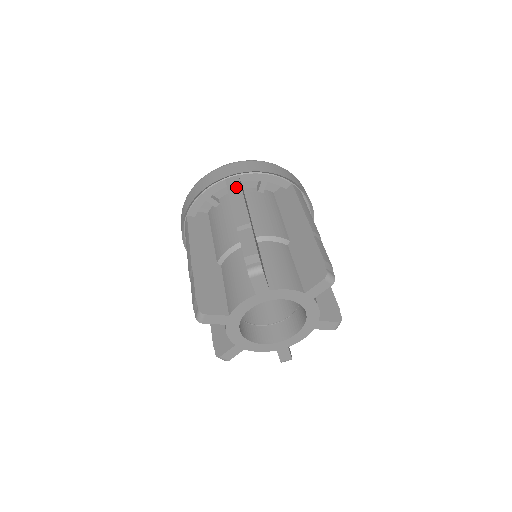
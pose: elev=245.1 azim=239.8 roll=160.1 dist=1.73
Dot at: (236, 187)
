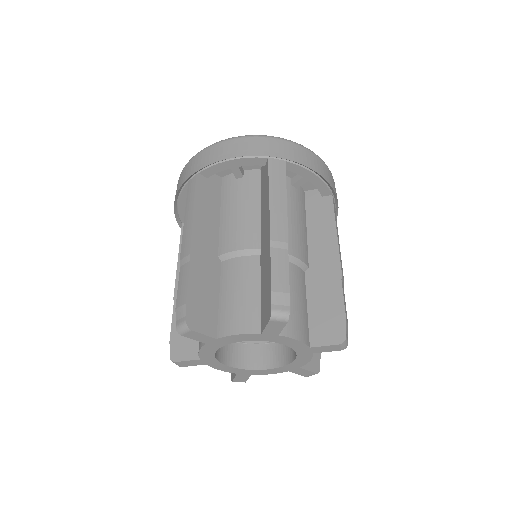
Dot at: (280, 178)
